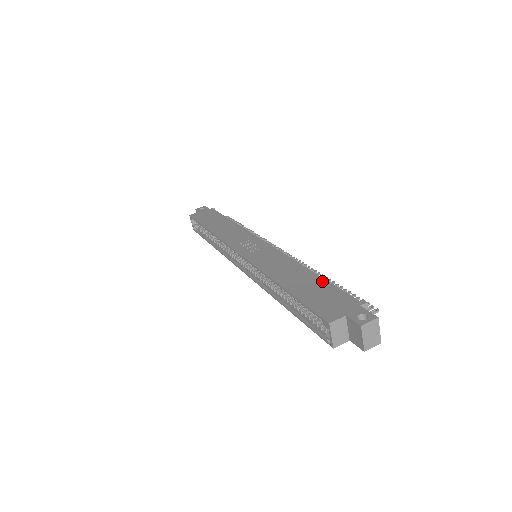
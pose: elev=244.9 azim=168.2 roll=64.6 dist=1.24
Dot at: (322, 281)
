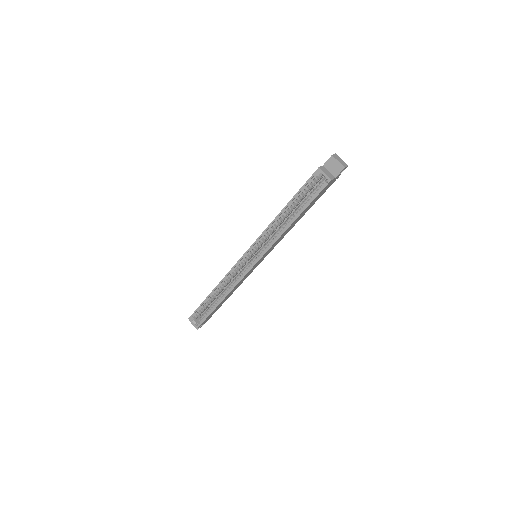
Dot at: occluded
